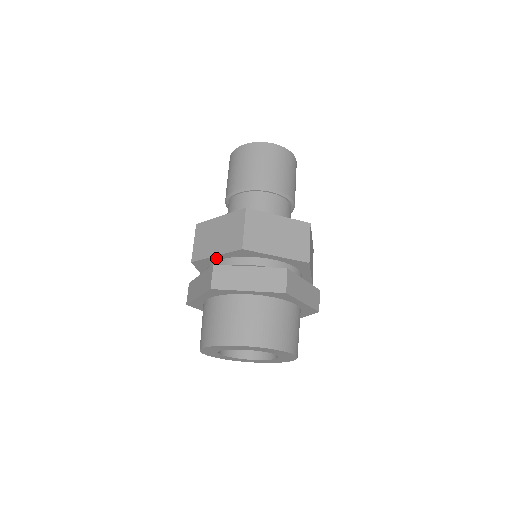
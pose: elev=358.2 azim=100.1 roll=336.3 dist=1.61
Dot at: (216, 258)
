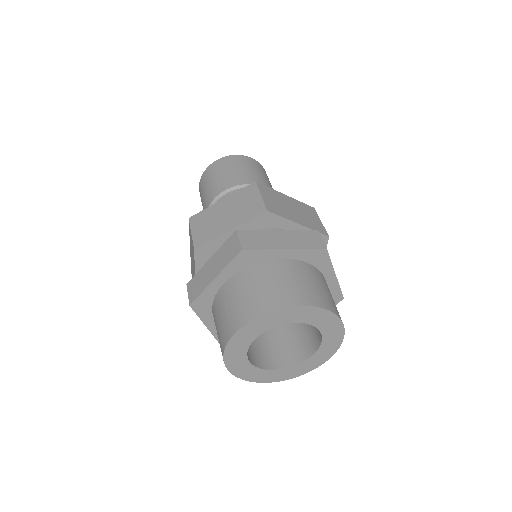
Dot at: occluded
